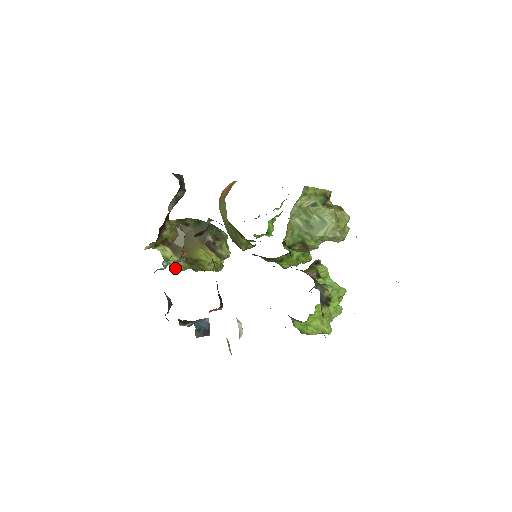
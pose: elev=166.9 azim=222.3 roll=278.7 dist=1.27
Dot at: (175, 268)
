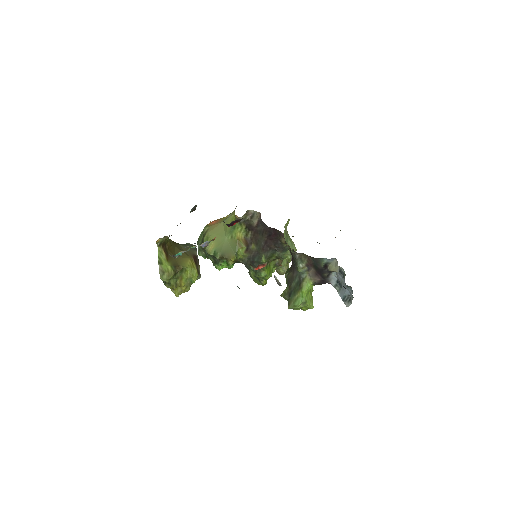
Dot at: (161, 274)
